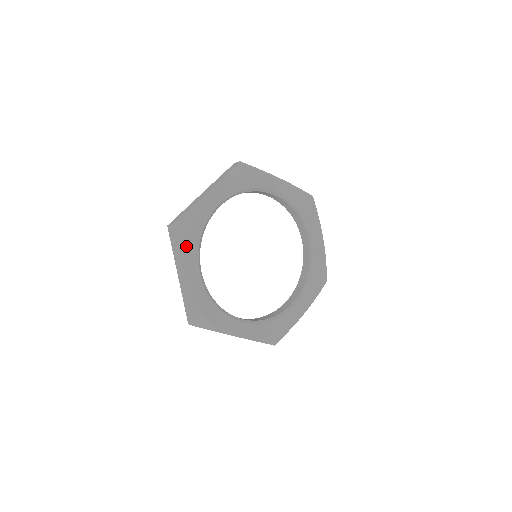
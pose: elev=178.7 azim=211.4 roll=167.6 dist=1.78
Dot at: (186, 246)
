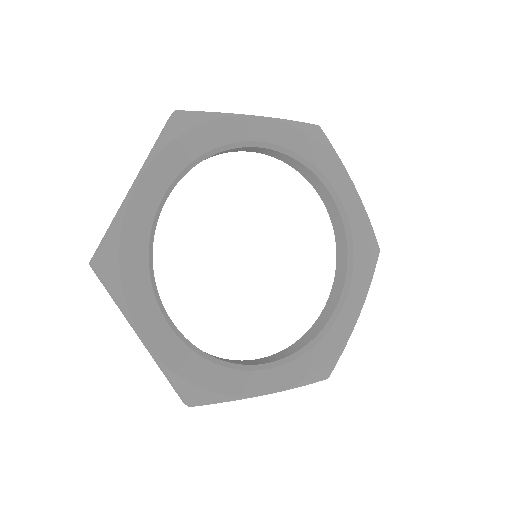
Dot at: (128, 291)
